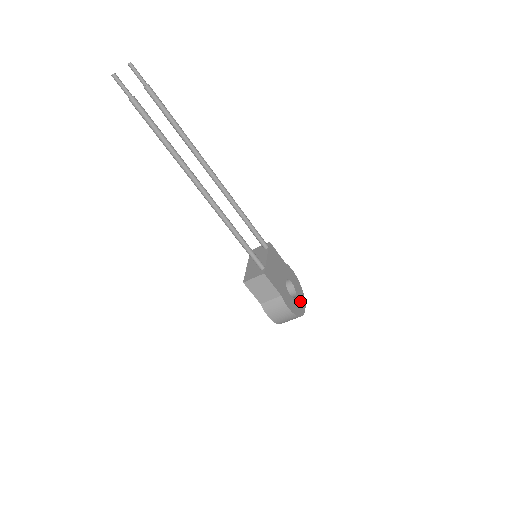
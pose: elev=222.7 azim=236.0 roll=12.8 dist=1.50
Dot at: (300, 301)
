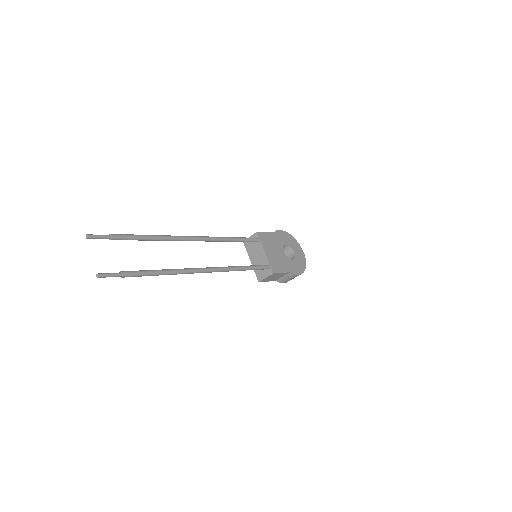
Dot at: (298, 252)
